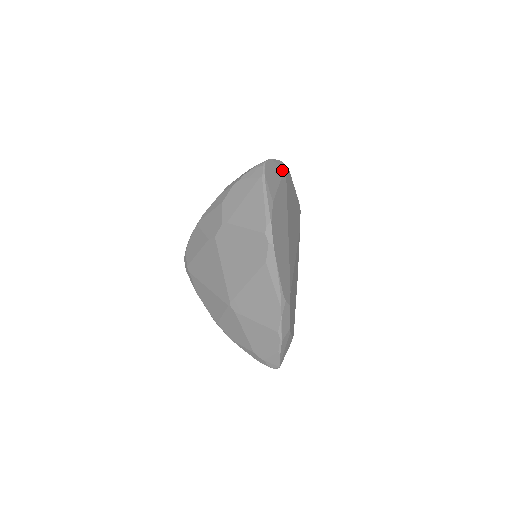
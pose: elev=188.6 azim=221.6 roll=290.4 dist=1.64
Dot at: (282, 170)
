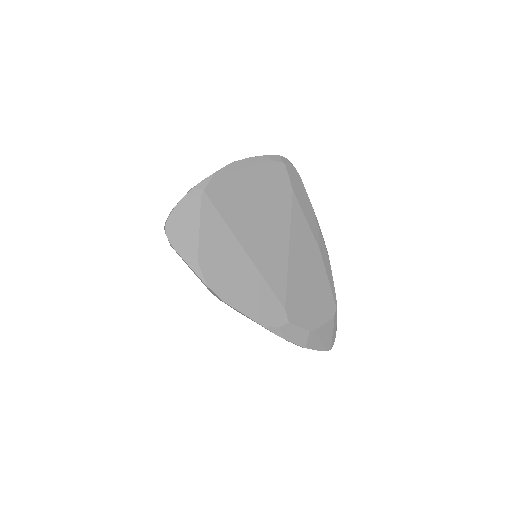
Dot at: (197, 201)
